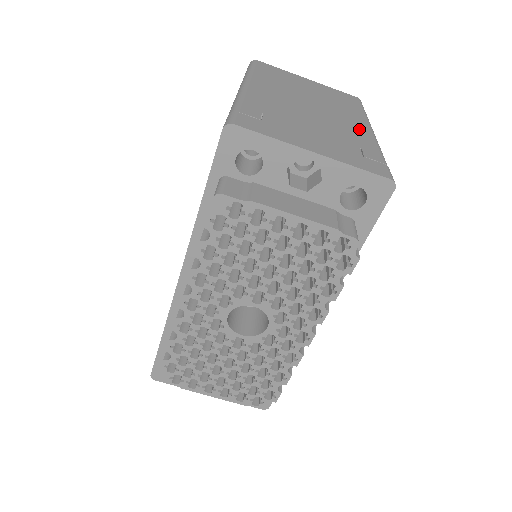
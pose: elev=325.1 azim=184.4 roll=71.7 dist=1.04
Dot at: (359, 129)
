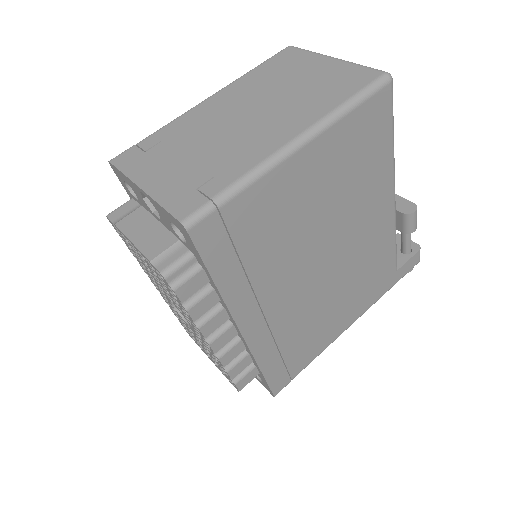
Dot at: (268, 143)
